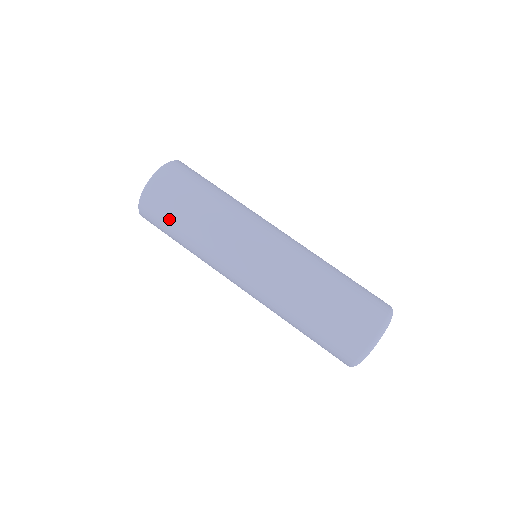
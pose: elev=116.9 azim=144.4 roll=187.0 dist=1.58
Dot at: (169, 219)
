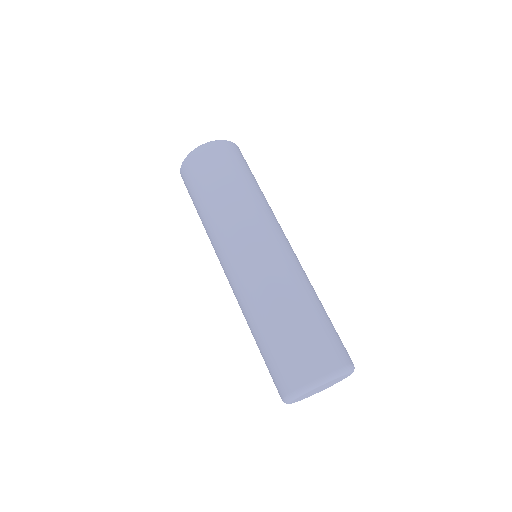
Dot at: (206, 177)
